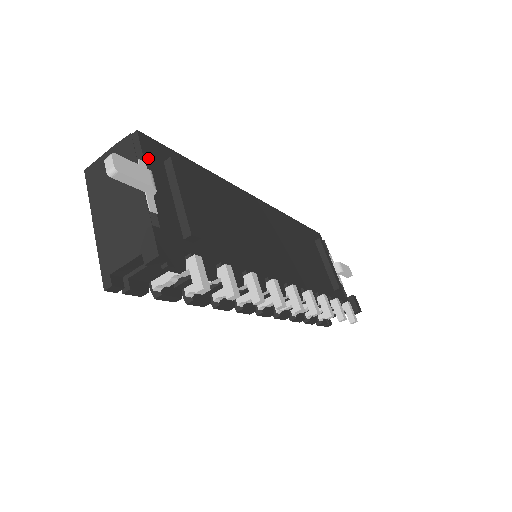
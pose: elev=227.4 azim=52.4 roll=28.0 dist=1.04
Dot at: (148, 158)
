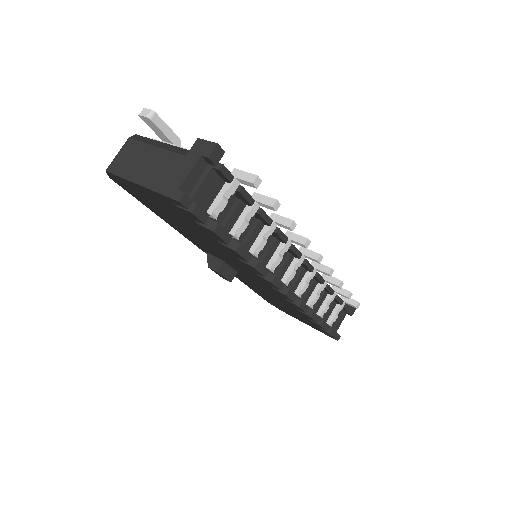
Dot at: occluded
